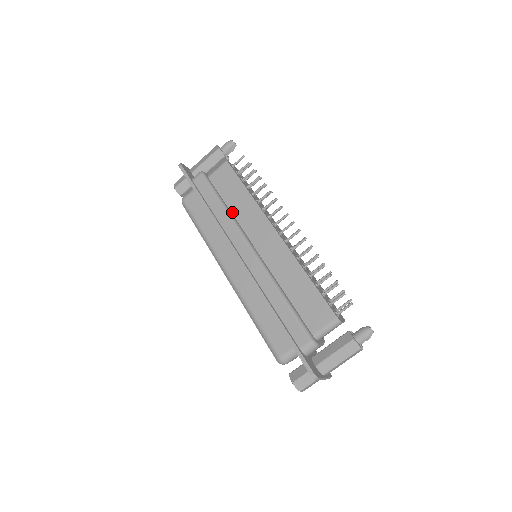
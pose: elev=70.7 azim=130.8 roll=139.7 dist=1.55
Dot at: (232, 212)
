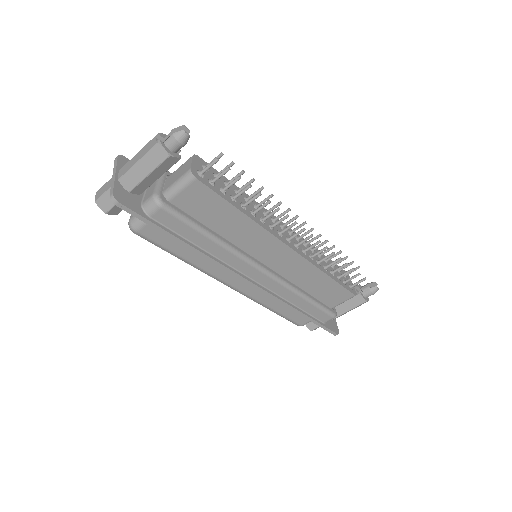
Dot at: (223, 236)
